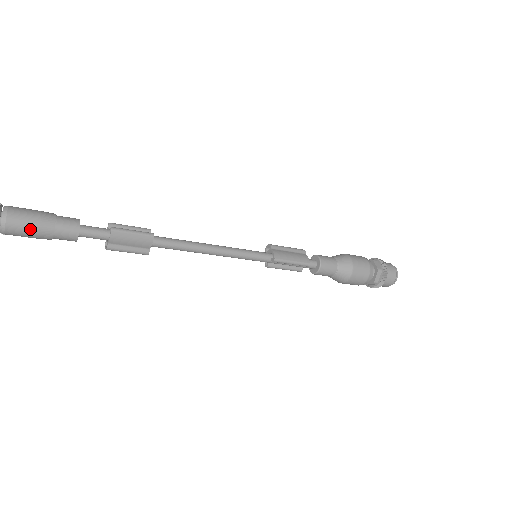
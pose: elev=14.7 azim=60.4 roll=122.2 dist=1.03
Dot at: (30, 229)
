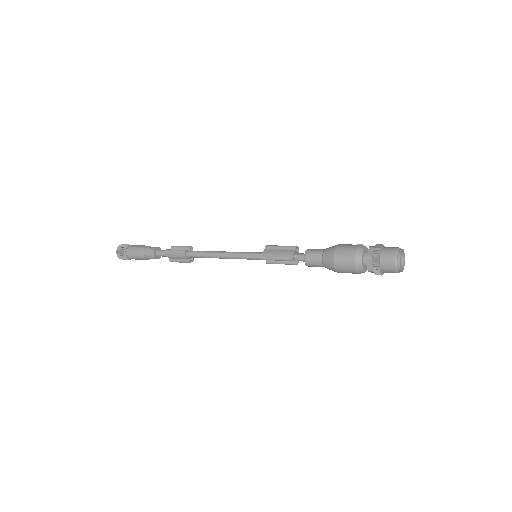
Dot at: (136, 256)
